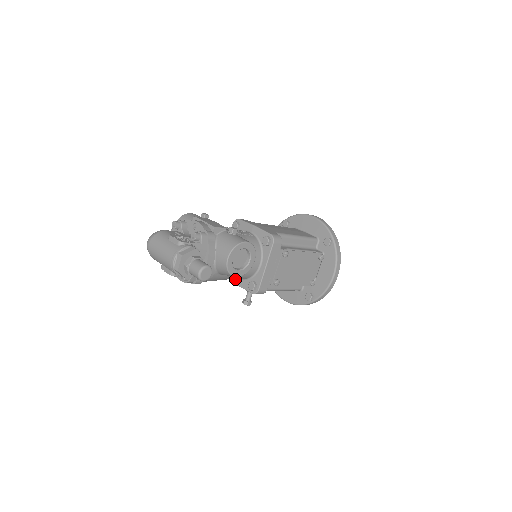
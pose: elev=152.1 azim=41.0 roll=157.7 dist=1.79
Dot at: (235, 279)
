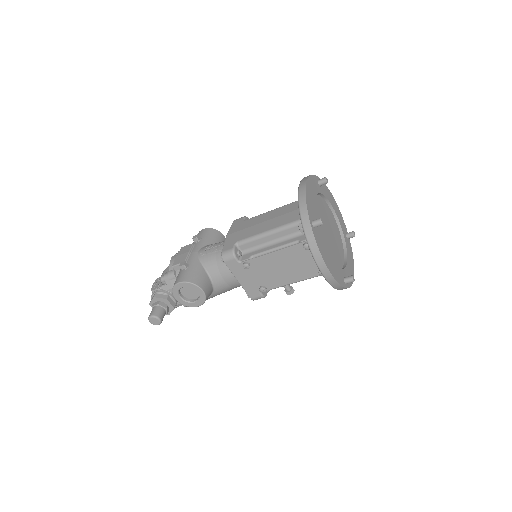
Dot at: occluded
